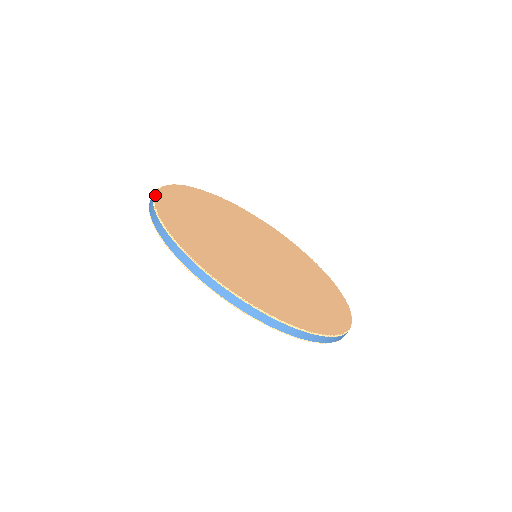
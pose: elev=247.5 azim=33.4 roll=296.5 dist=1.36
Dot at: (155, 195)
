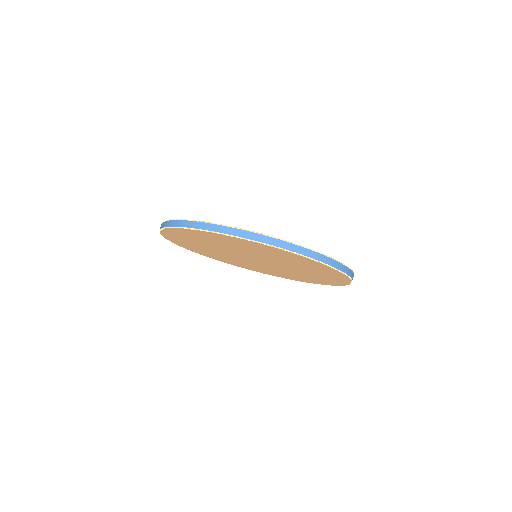
Dot at: (195, 220)
